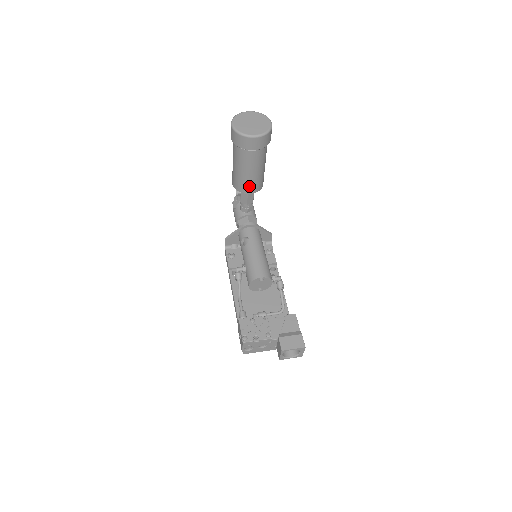
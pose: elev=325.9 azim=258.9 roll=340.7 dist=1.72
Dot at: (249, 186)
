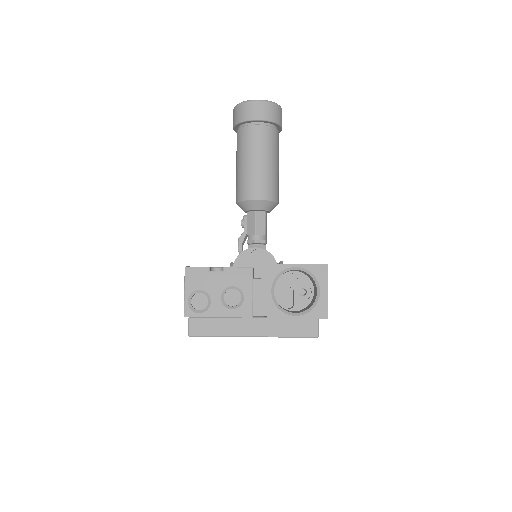
Dot at: (254, 185)
